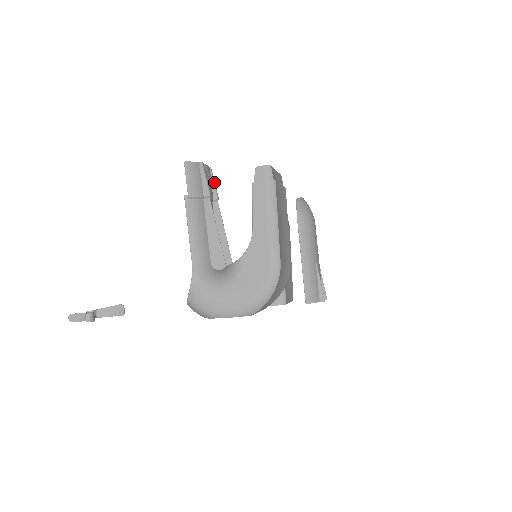
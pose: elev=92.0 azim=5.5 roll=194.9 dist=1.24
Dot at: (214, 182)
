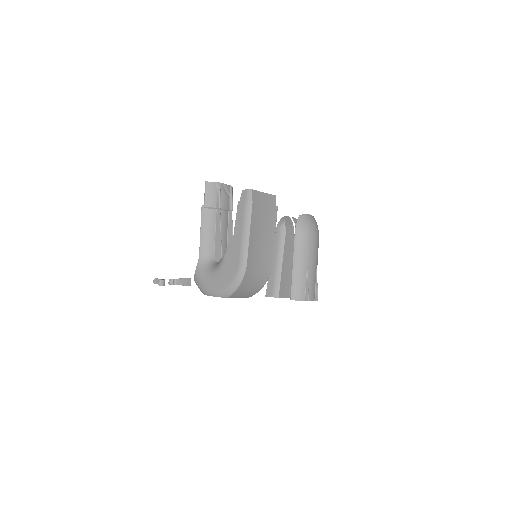
Dot at: (231, 197)
